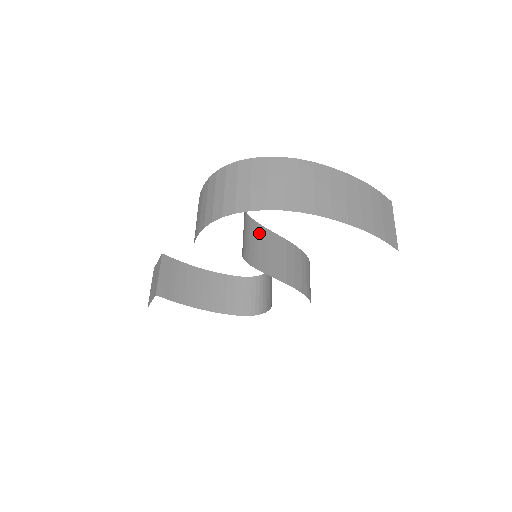
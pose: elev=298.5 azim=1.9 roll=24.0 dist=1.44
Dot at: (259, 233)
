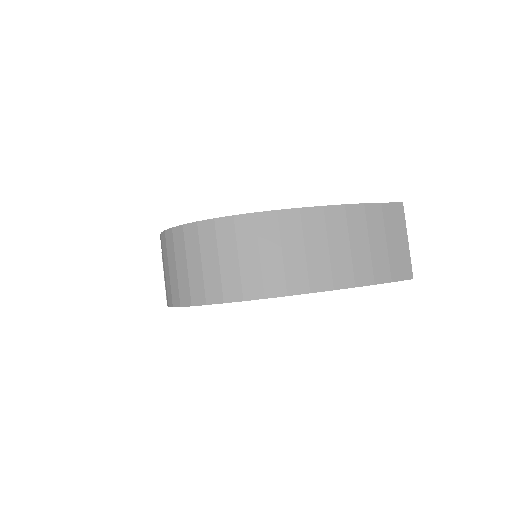
Dot at: occluded
